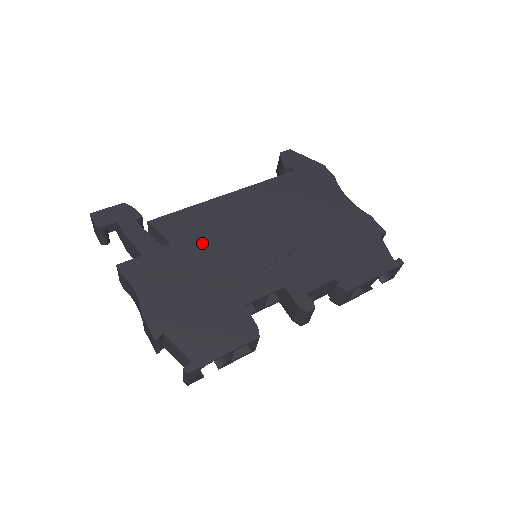
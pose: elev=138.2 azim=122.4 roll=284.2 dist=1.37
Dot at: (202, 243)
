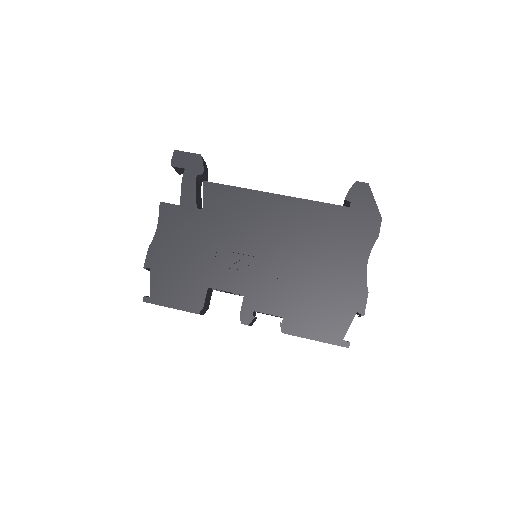
Dot at: (222, 223)
